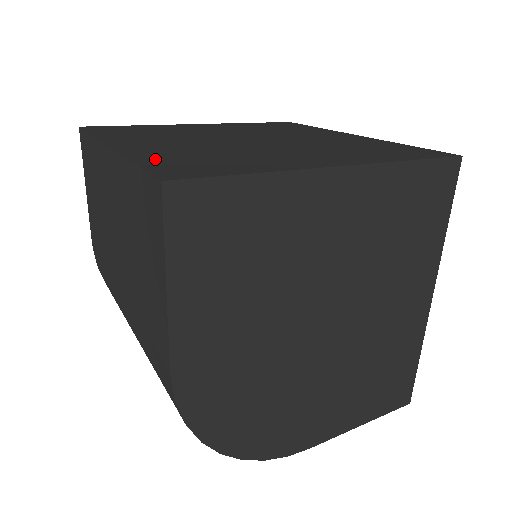
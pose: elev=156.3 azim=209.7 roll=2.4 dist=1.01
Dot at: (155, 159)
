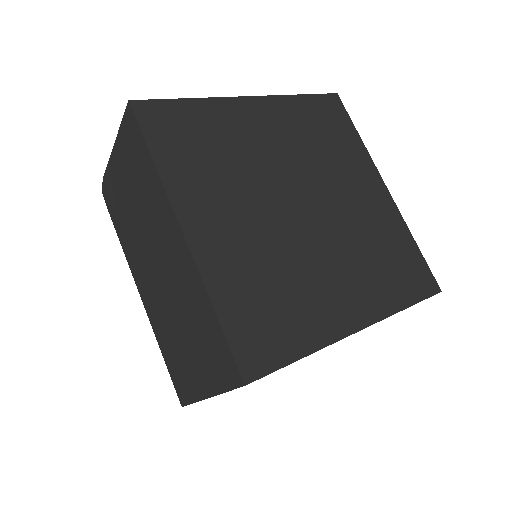
Dot at: (232, 302)
